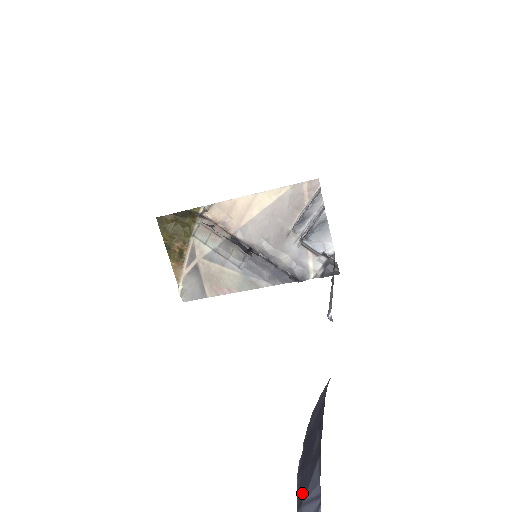
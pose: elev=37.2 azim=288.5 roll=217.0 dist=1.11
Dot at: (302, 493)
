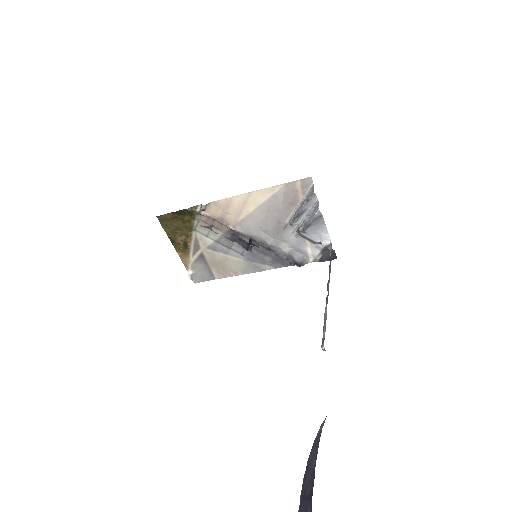
Dot at: out of frame
